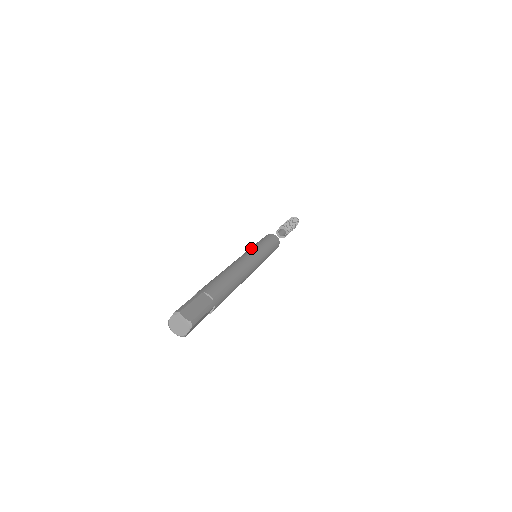
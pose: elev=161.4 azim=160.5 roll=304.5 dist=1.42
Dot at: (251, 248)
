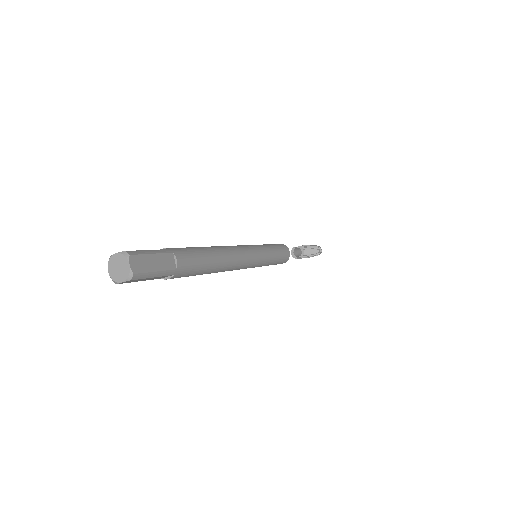
Dot at: (257, 245)
